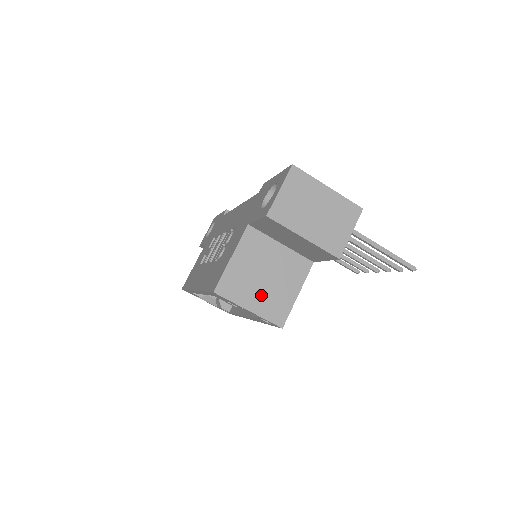
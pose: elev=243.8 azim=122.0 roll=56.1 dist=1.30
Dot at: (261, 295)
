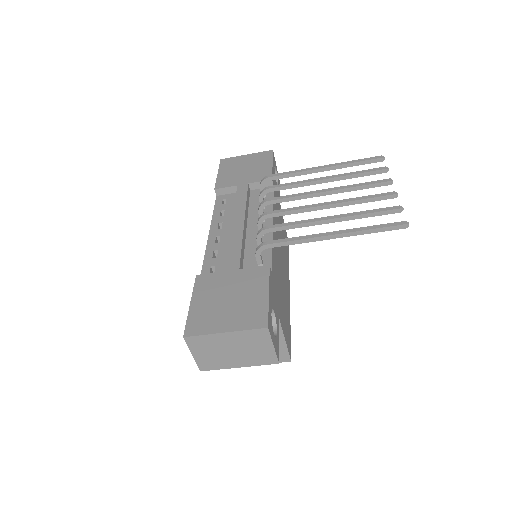
Dot at: occluded
